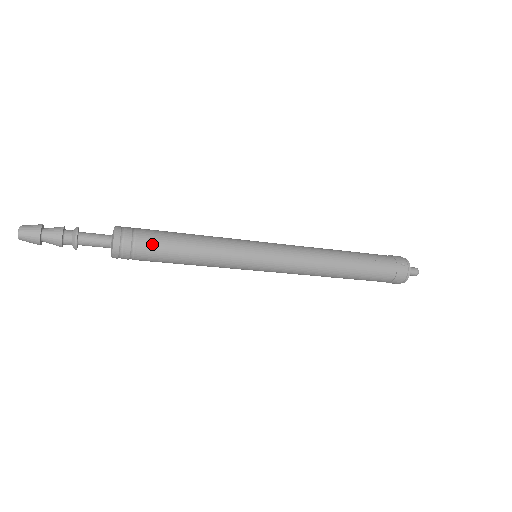
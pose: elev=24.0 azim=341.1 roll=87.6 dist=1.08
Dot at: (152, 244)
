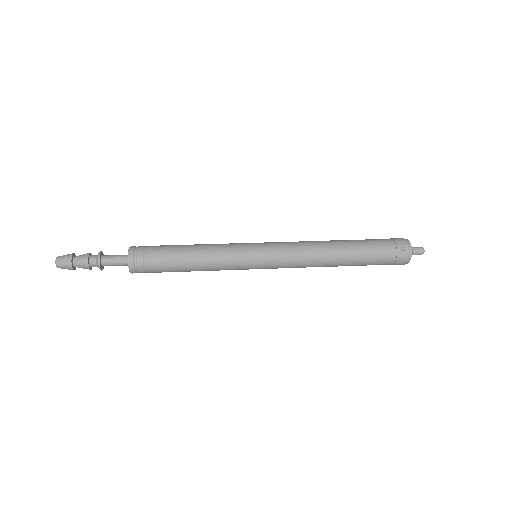
Dot at: (160, 261)
